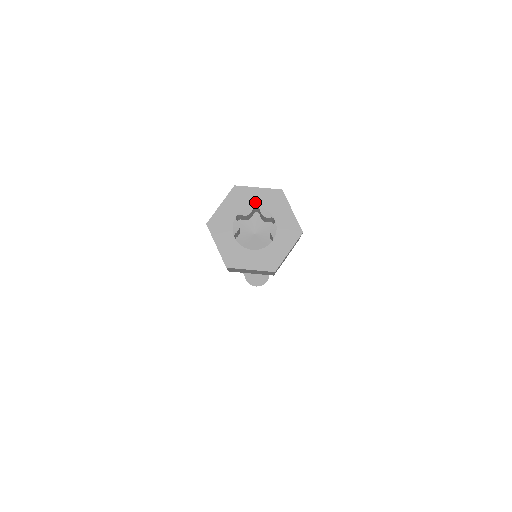
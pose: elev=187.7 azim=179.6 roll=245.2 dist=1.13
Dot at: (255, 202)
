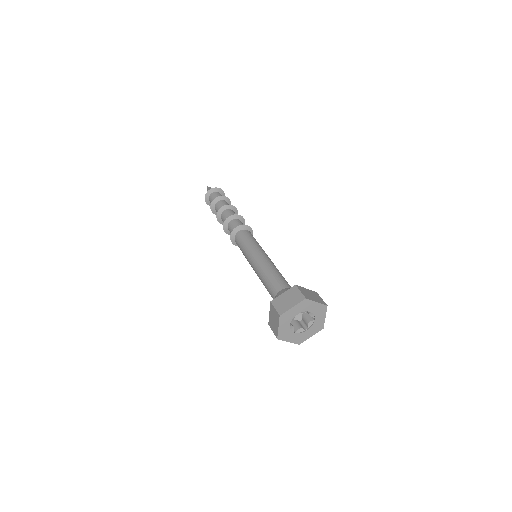
Dot at: (311, 309)
